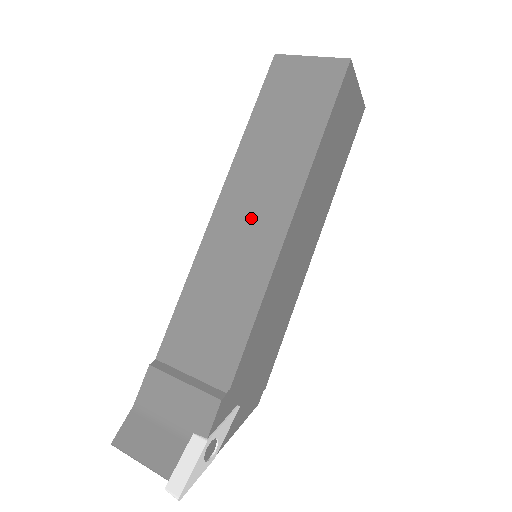
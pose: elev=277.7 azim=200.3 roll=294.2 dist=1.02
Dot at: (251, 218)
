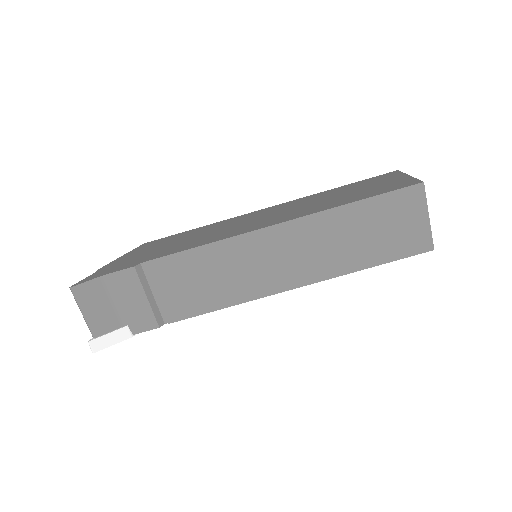
Dot at: (281, 260)
